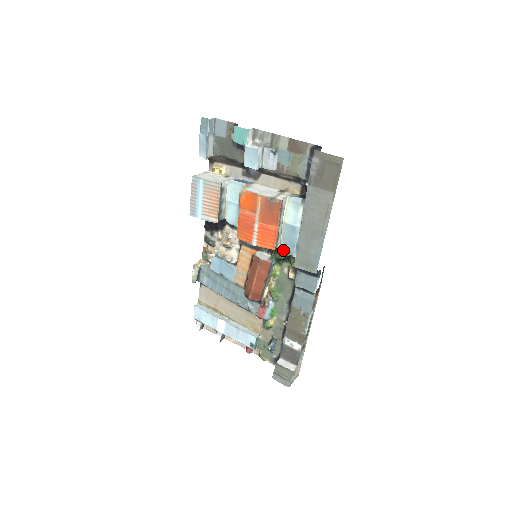
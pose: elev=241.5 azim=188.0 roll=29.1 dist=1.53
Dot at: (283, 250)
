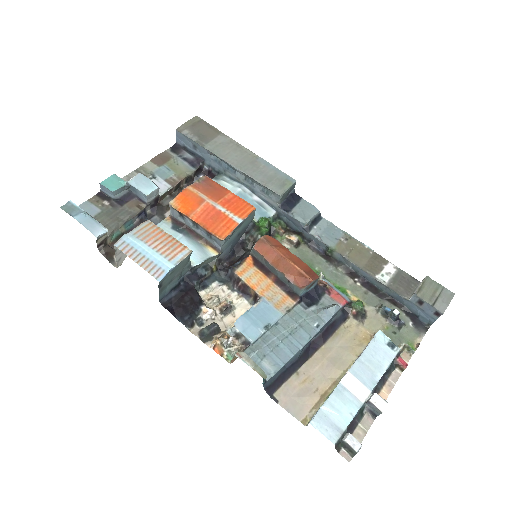
Dot at: (260, 220)
